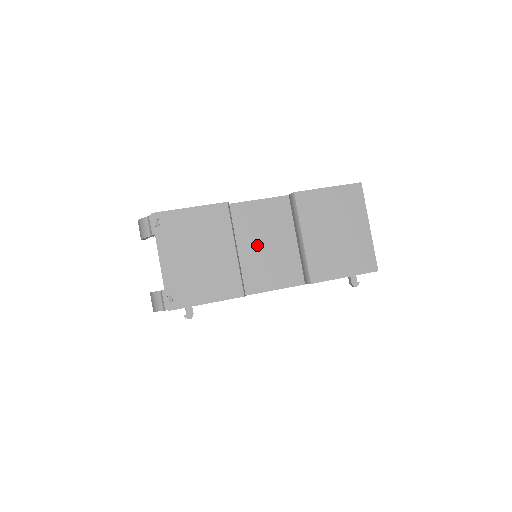
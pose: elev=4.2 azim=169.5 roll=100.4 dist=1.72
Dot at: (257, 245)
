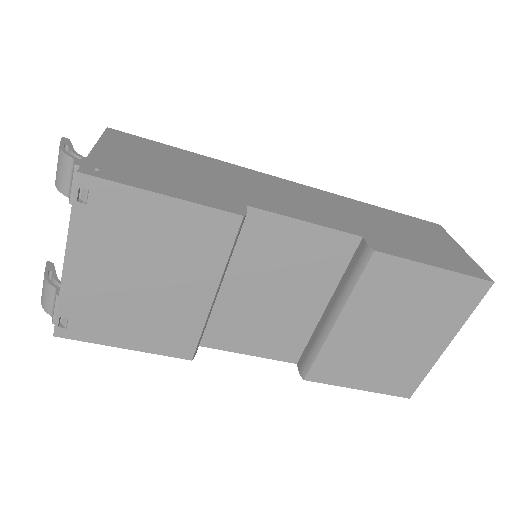
Dot at: (258, 289)
